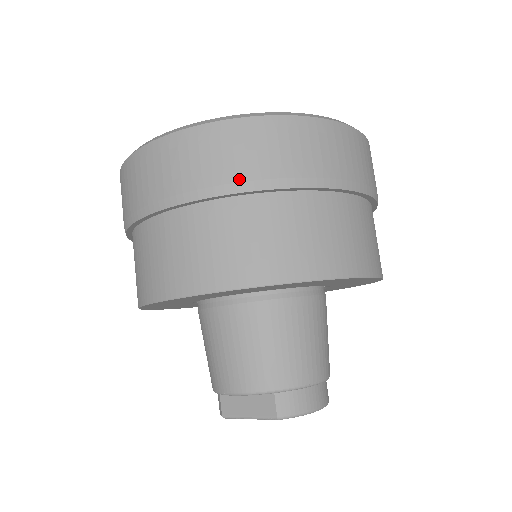
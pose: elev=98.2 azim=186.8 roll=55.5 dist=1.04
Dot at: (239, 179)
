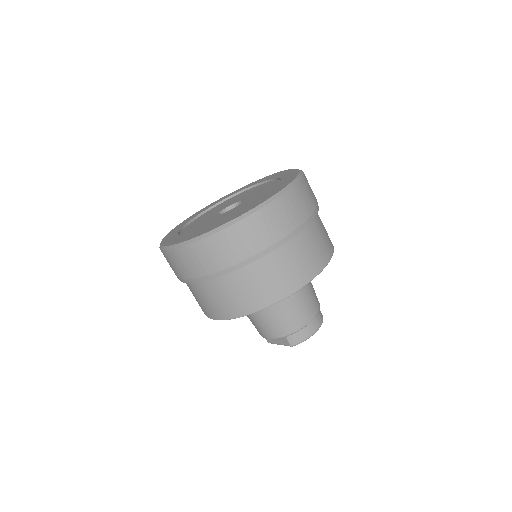
Dot at: (218, 270)
